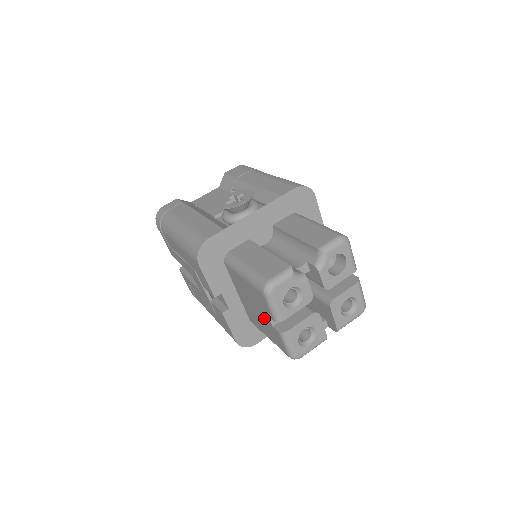
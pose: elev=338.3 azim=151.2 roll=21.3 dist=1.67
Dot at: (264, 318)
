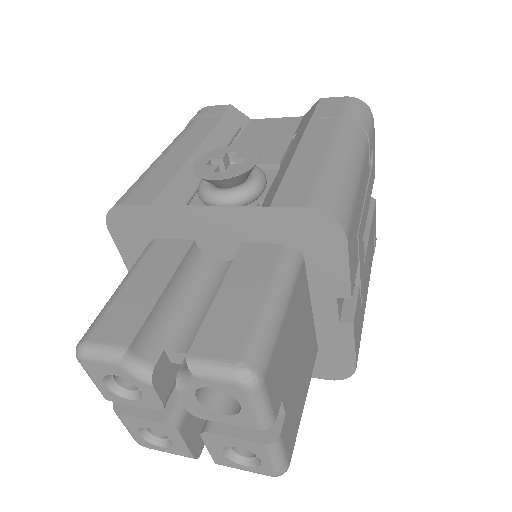
Dot at: occluded
